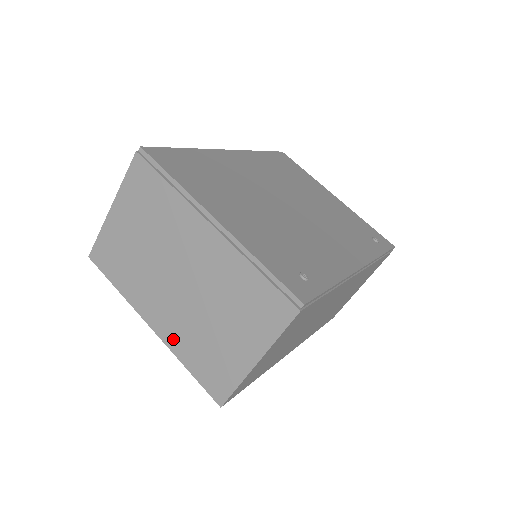
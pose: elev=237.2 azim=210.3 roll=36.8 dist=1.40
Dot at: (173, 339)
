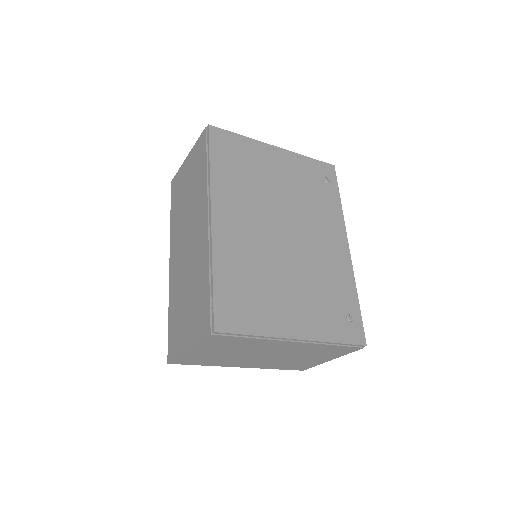
Dot at: (263, 367)
